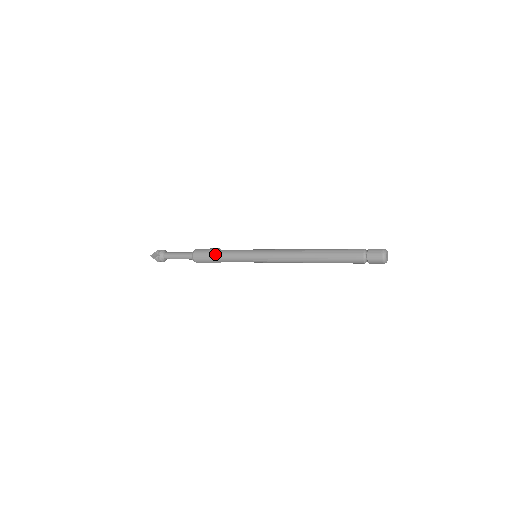
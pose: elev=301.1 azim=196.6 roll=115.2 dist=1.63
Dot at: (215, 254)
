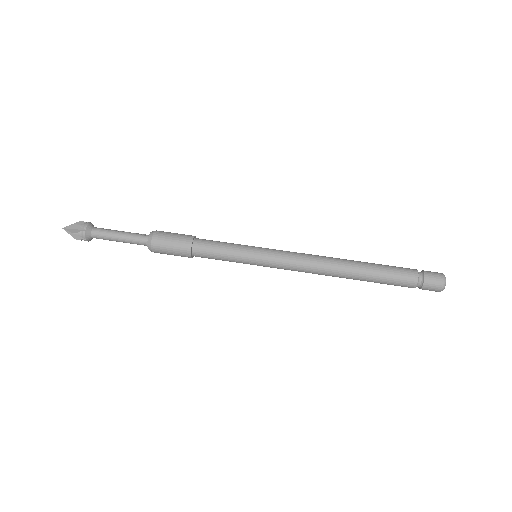
Dot at: (191, 254)
